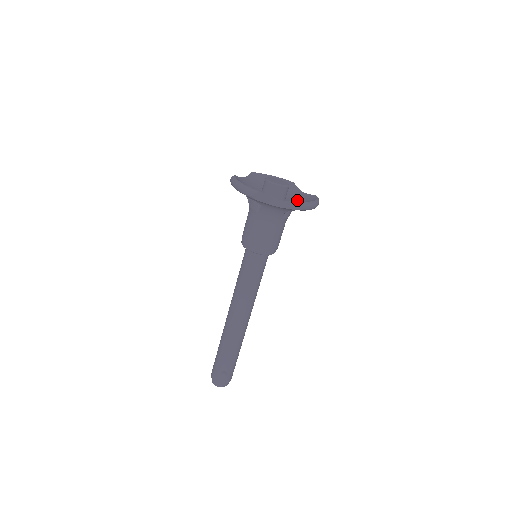
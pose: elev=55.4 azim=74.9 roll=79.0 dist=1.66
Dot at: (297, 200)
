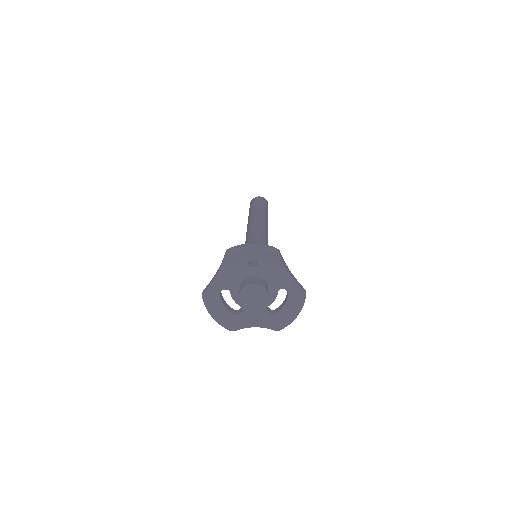
Dot at: (282, 288)
